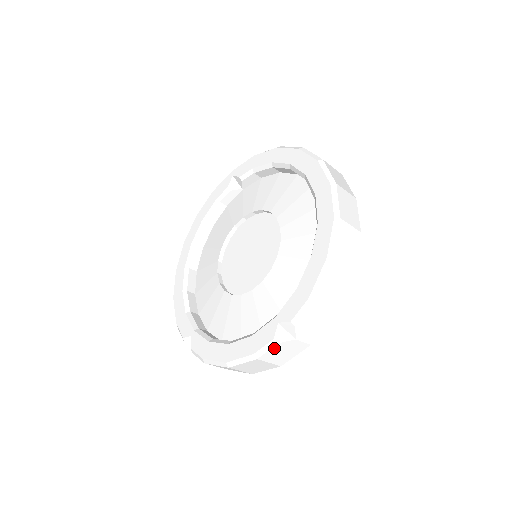
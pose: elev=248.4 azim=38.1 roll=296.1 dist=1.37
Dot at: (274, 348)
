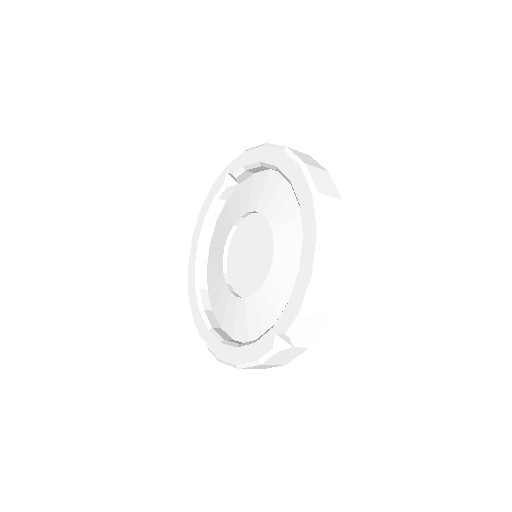
Dot at: (274, 356)
